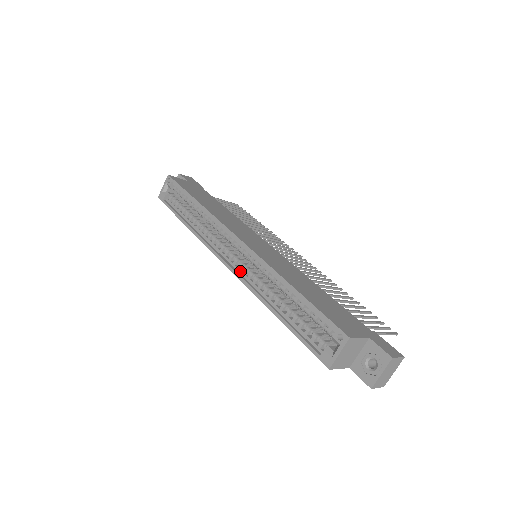
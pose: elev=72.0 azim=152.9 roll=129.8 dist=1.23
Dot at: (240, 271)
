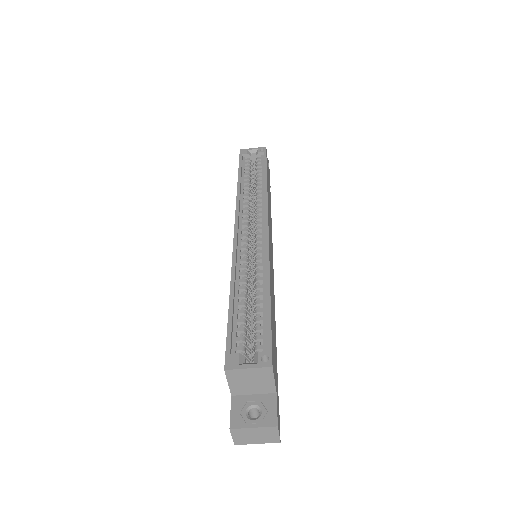
Dot at: (240, 243)
